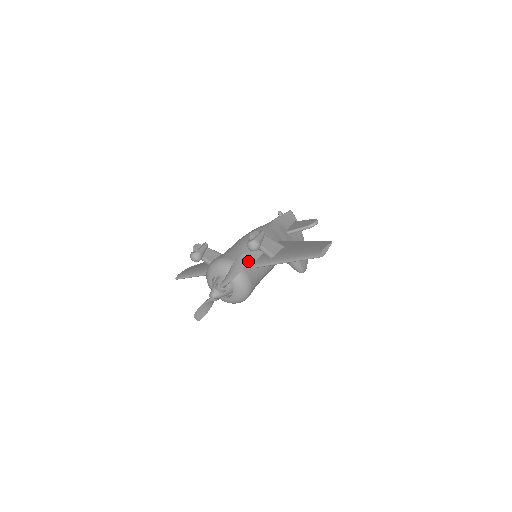
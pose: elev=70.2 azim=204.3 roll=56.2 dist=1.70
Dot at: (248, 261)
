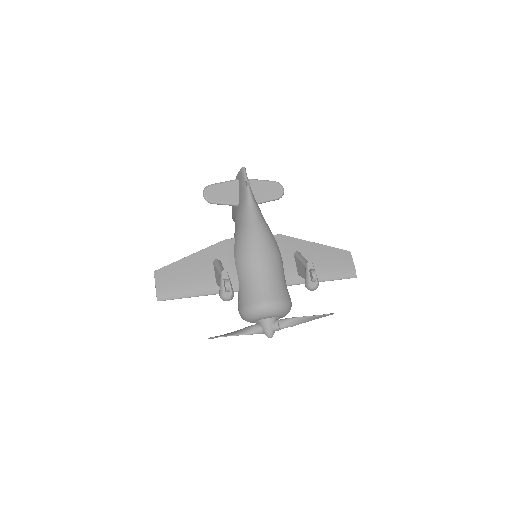
Dot at: occluded
